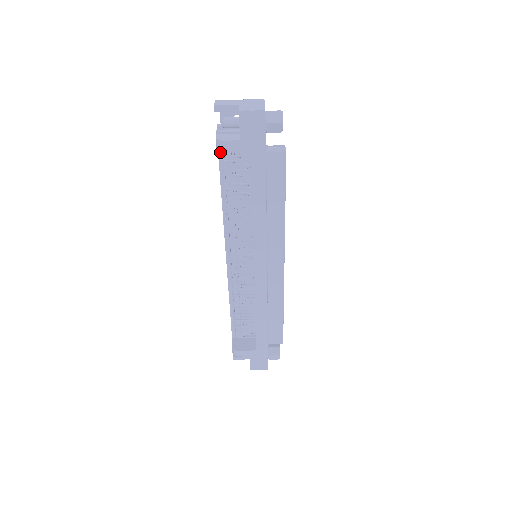
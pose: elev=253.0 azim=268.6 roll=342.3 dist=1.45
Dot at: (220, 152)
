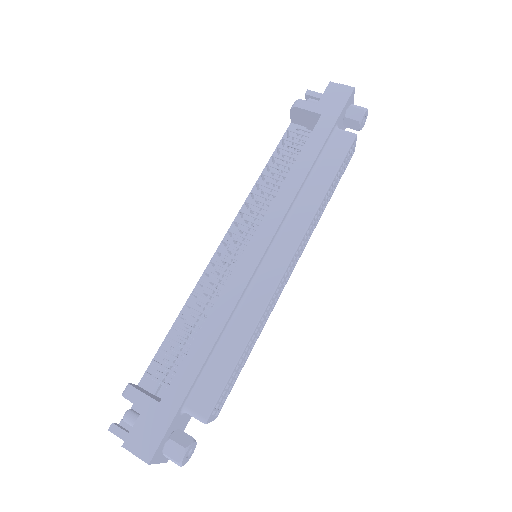
Dot at: occluded
